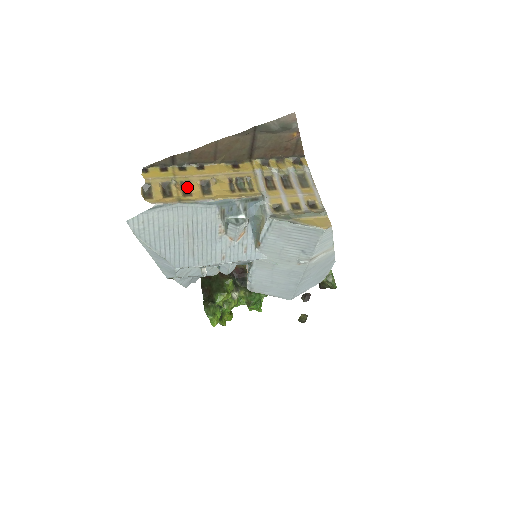
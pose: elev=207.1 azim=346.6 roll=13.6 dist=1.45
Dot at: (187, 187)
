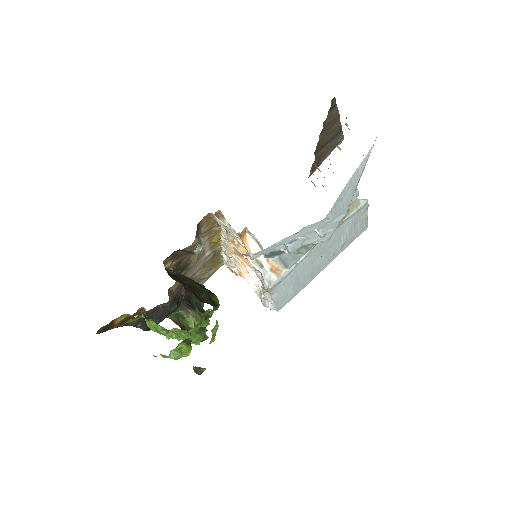
Dot at: occluded
